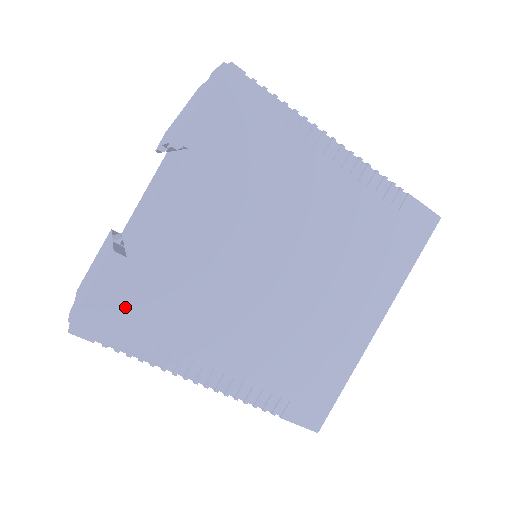
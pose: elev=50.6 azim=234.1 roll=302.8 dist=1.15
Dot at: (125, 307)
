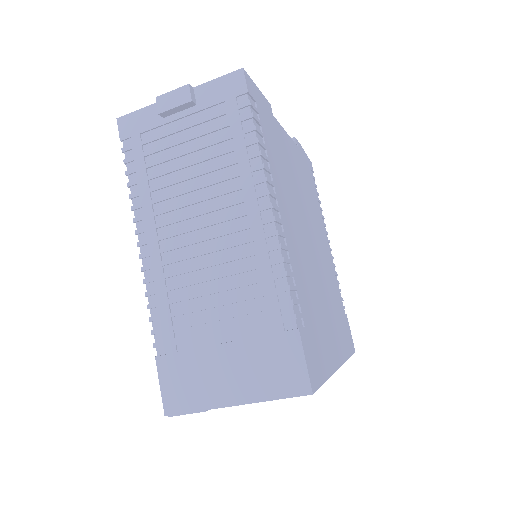
Dot at: (264, 118)
